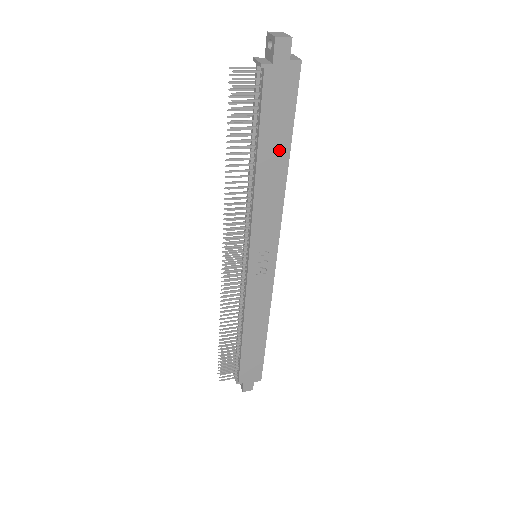
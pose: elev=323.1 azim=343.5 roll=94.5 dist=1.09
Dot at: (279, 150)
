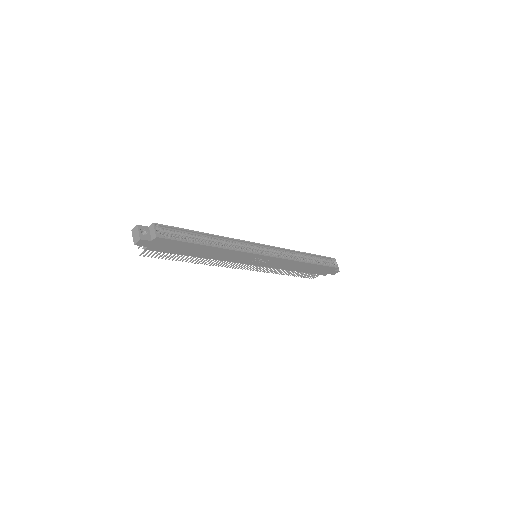
Dot at: (199, 249)
